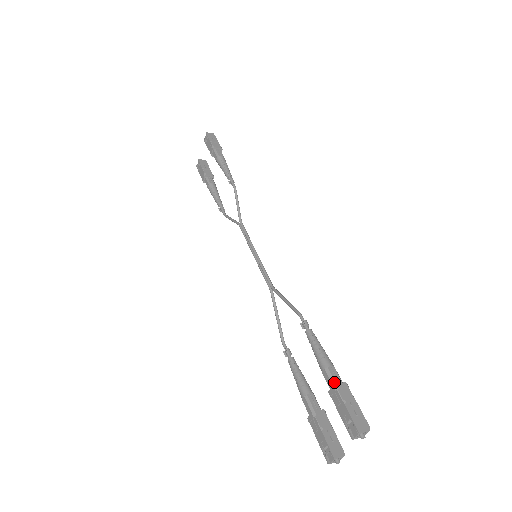
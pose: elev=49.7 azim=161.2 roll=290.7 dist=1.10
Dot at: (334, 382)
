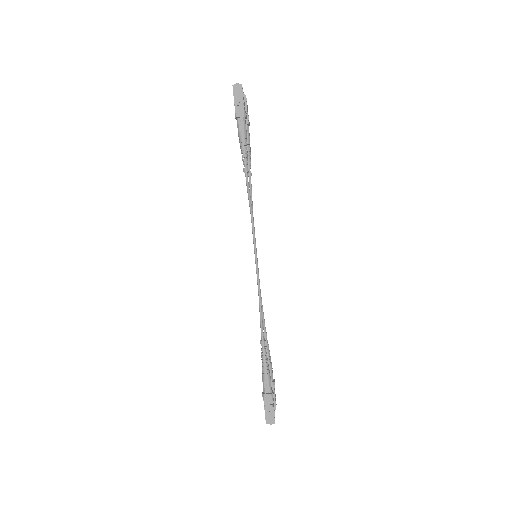
Dot at: (264, 391)
